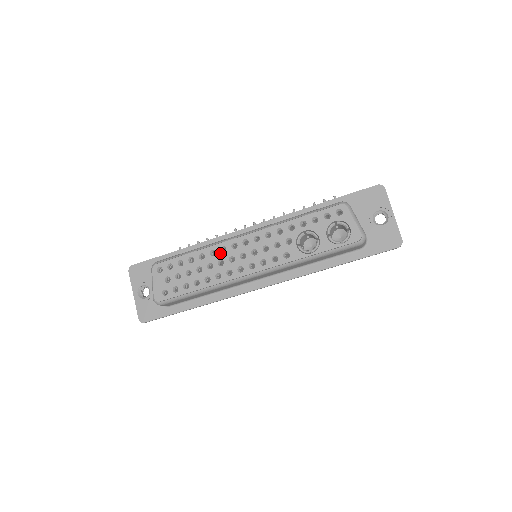
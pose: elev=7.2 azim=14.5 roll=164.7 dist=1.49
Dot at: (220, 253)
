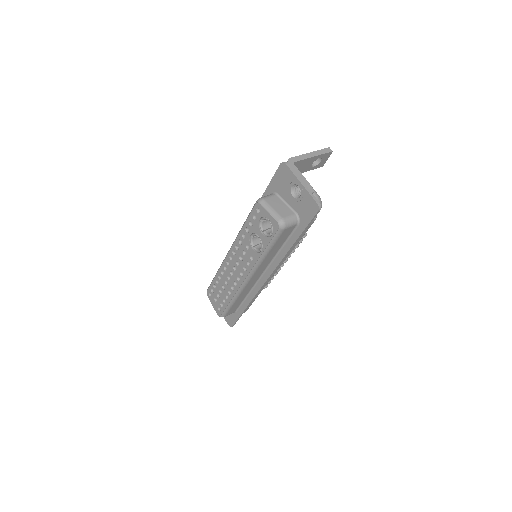
Dot at: (225, 272)
